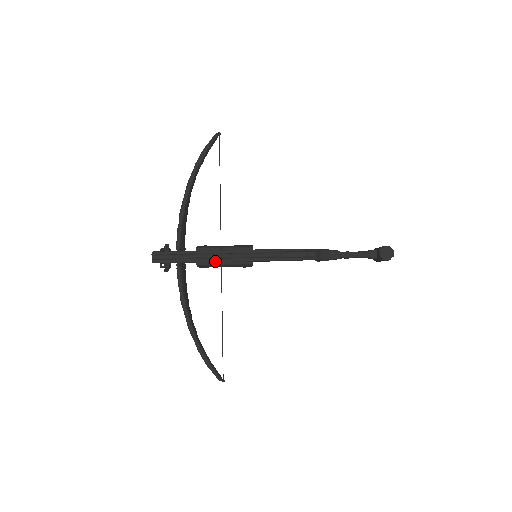
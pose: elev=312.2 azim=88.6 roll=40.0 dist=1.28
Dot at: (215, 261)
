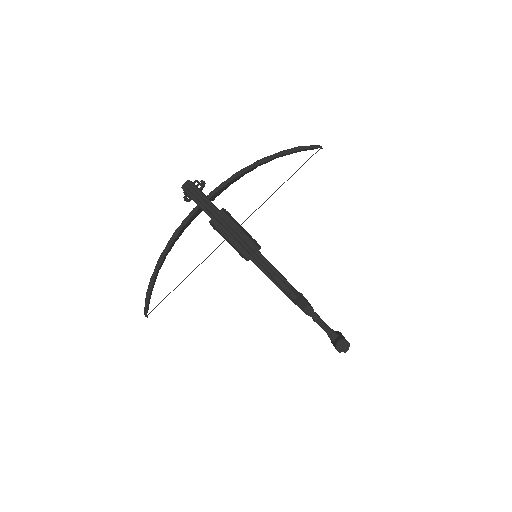
Dot at: (225, 232)
